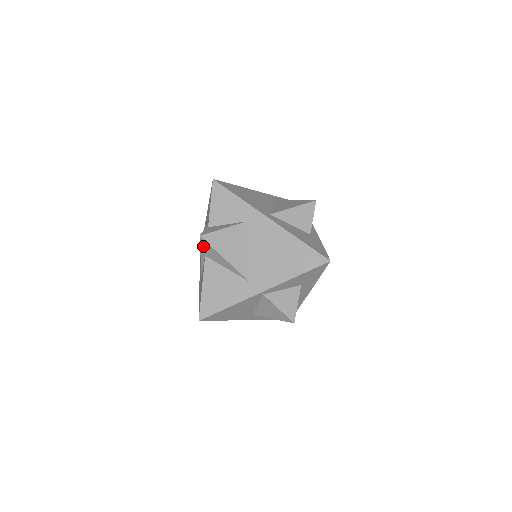
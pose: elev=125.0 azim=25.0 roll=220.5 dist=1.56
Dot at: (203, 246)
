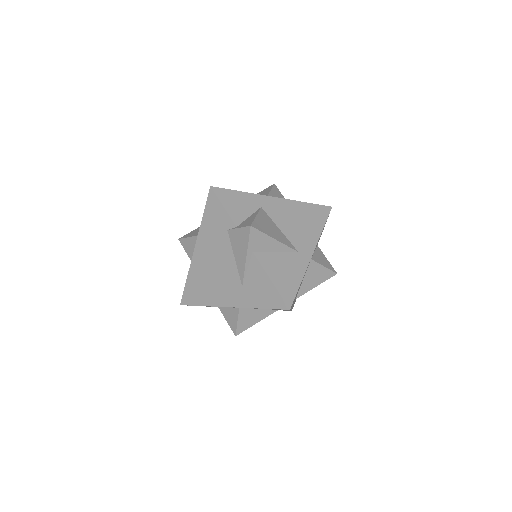
Dot at: (252, 239)
